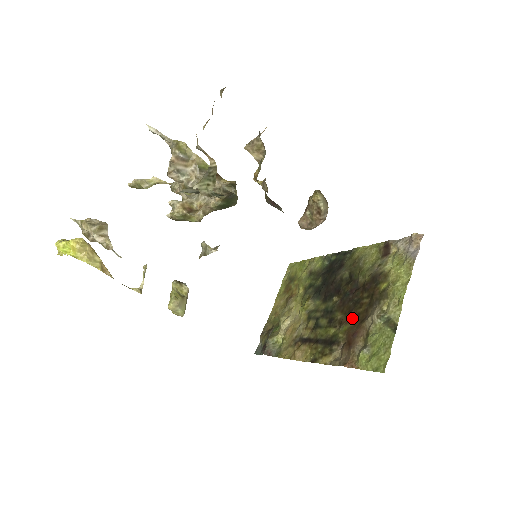
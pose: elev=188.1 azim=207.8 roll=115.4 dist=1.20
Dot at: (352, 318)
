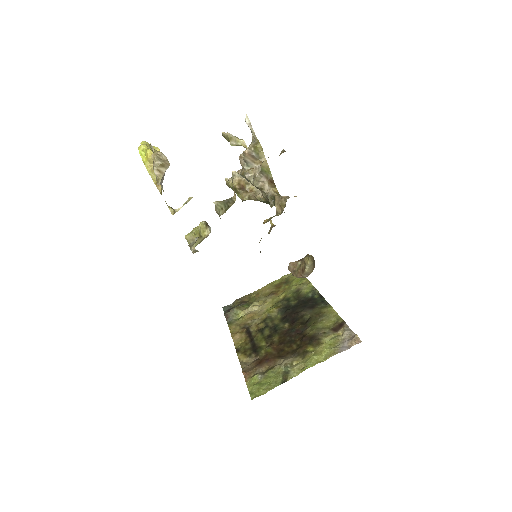
Dot at: (278, 348)
